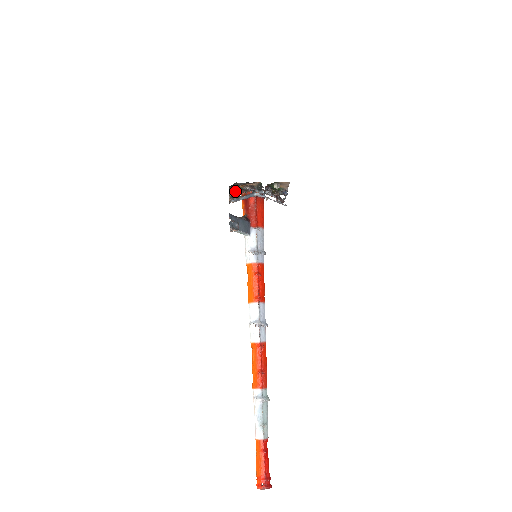
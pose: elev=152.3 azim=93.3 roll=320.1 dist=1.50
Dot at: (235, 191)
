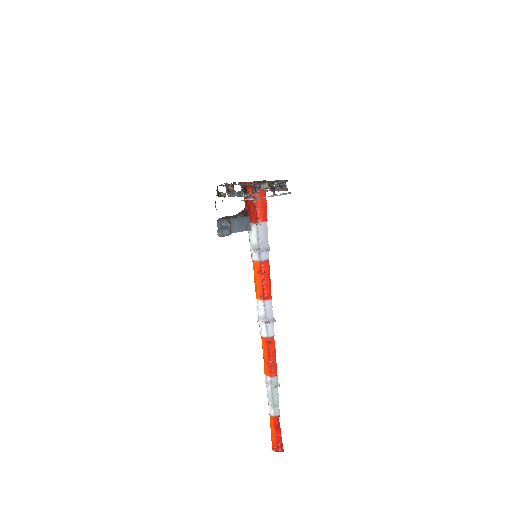
Dot at: (229, 185)
